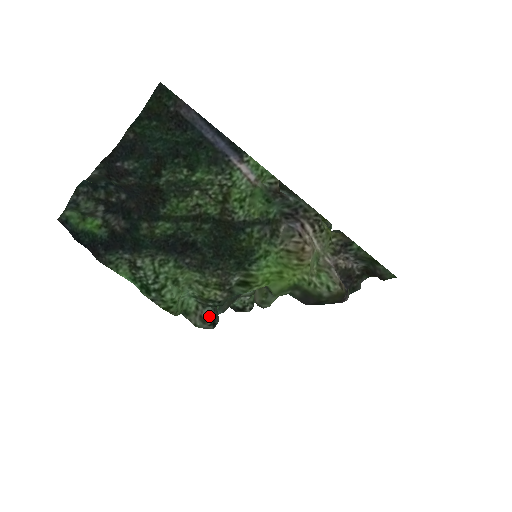
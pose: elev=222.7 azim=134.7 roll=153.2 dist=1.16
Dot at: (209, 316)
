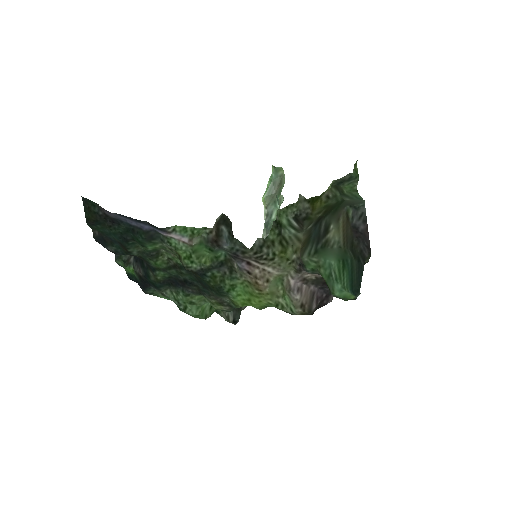
Dot at: (230, 316)
